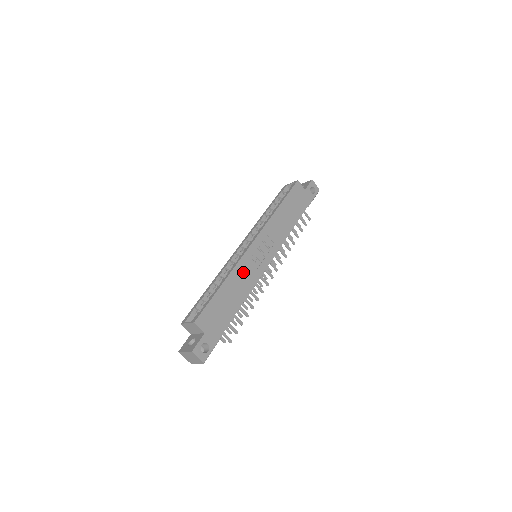
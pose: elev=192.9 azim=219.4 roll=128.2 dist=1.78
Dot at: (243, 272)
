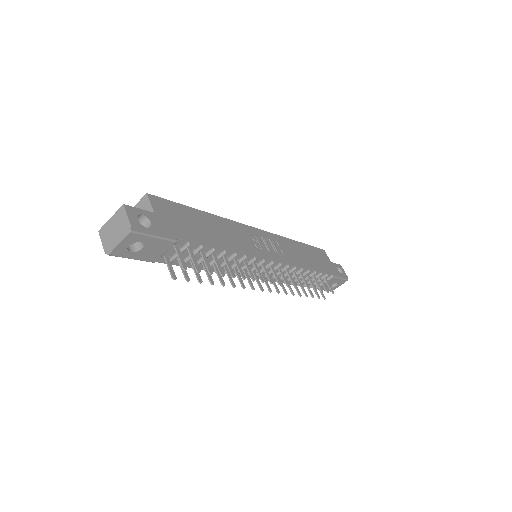
Dot at: (235, 232)
